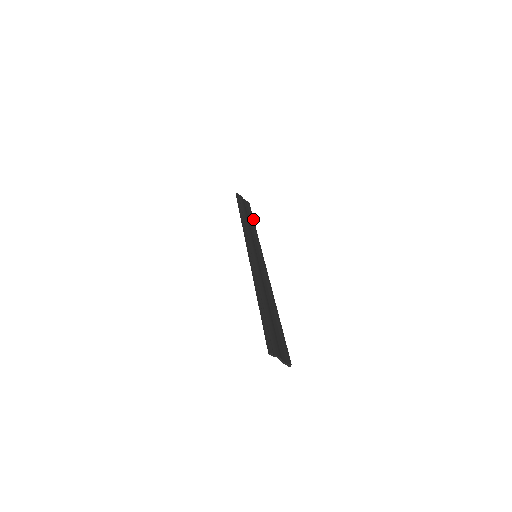
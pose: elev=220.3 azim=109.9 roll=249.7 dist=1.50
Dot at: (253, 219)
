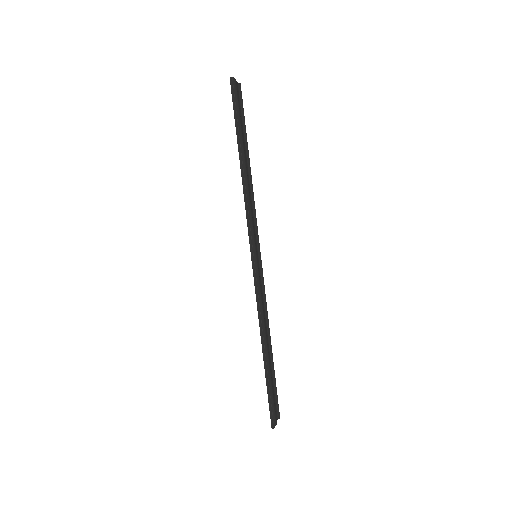
Dot at: (247, 145)
